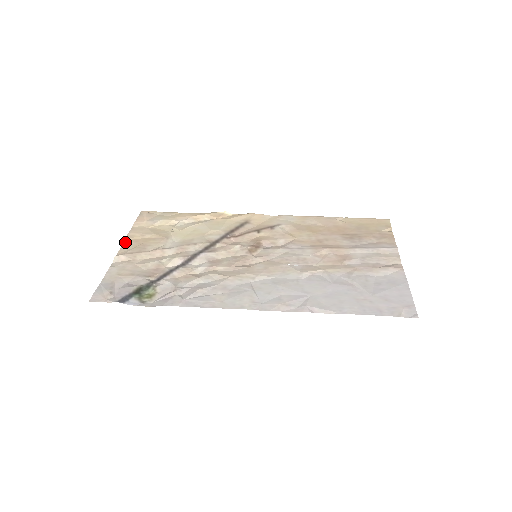
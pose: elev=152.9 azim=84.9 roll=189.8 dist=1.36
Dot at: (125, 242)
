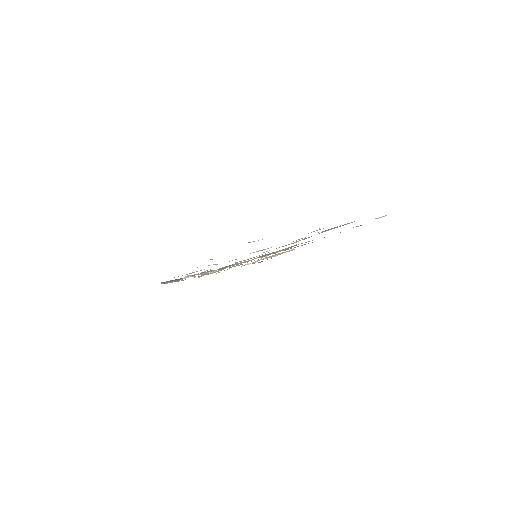
Dot at: (219, 272)
